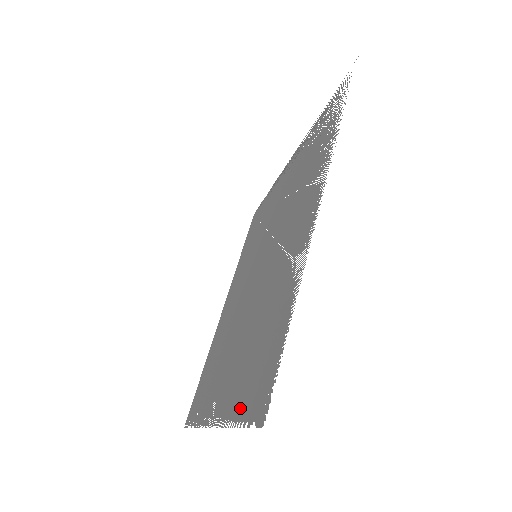
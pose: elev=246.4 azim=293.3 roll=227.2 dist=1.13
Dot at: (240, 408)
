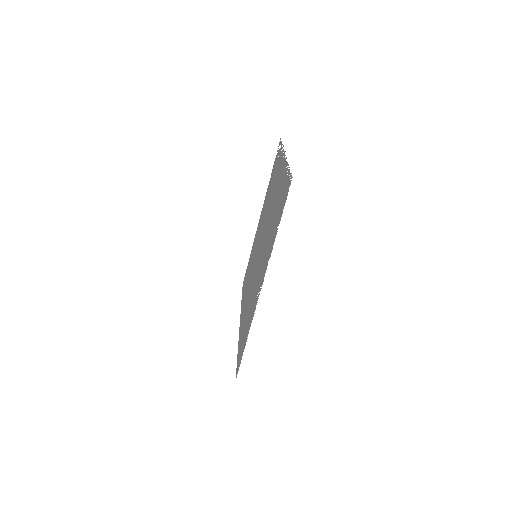
Dot at: (278, 225)
